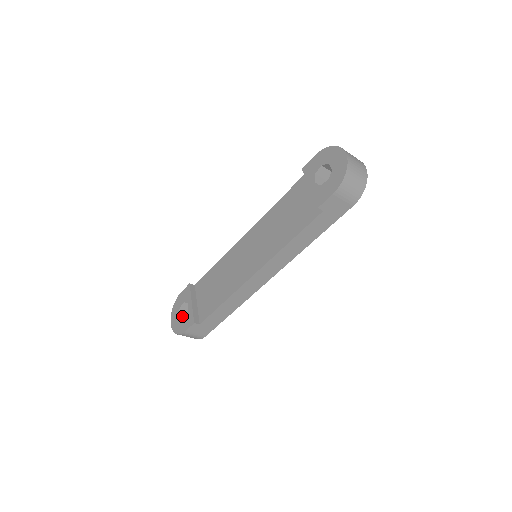
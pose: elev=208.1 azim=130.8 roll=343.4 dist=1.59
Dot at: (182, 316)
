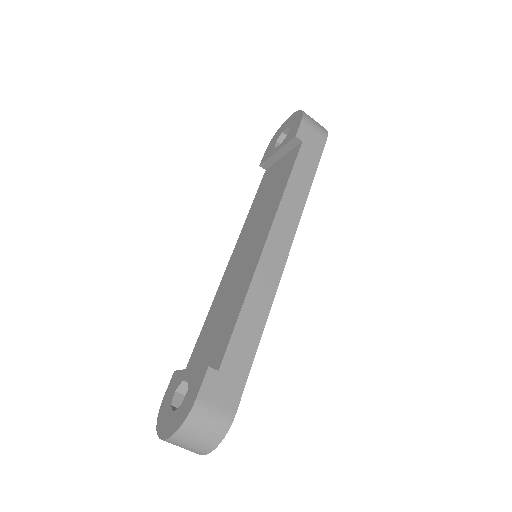
Dot at: occluded
